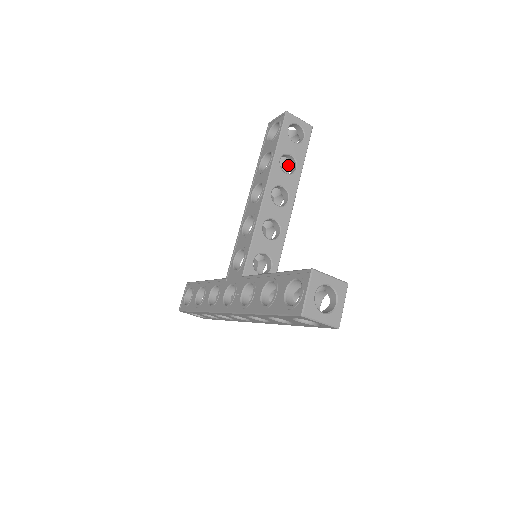
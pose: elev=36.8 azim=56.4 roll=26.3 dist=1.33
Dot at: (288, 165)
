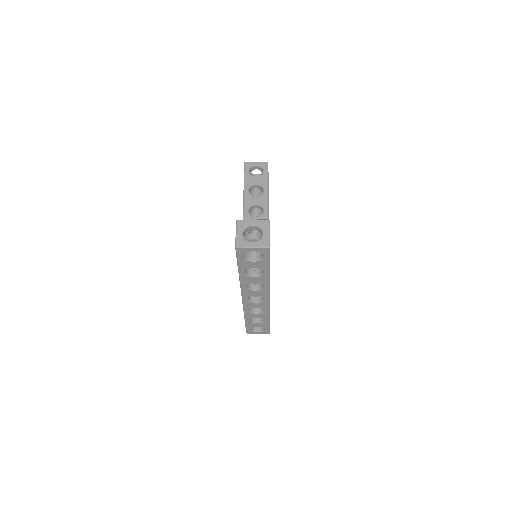
Dot at: occluded
